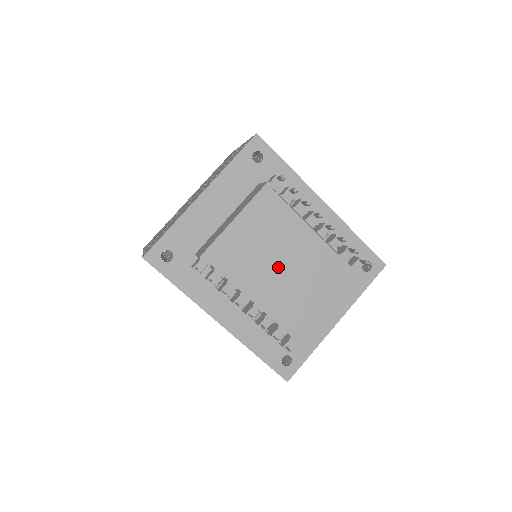
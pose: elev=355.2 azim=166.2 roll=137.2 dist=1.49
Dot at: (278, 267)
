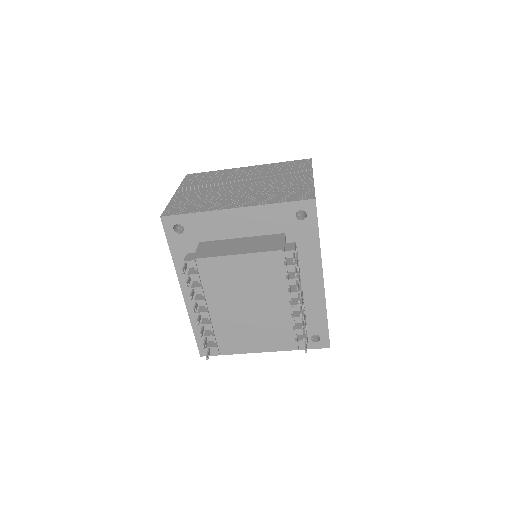
Dot at: (244, 304)
